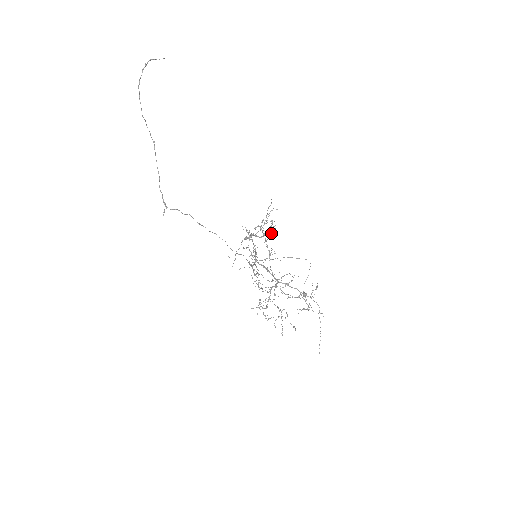
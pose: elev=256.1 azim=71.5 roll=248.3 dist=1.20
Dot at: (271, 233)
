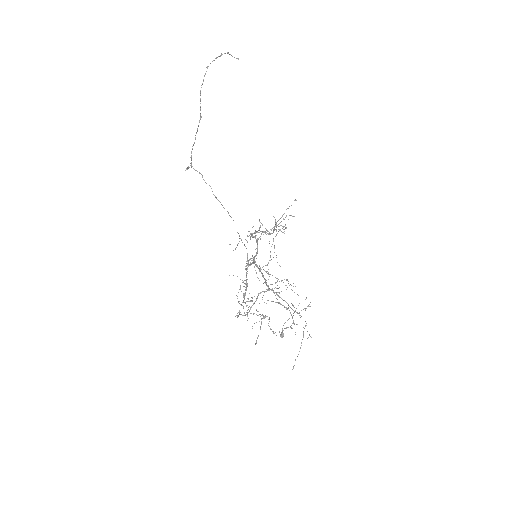
Dot at: (282, 232)
